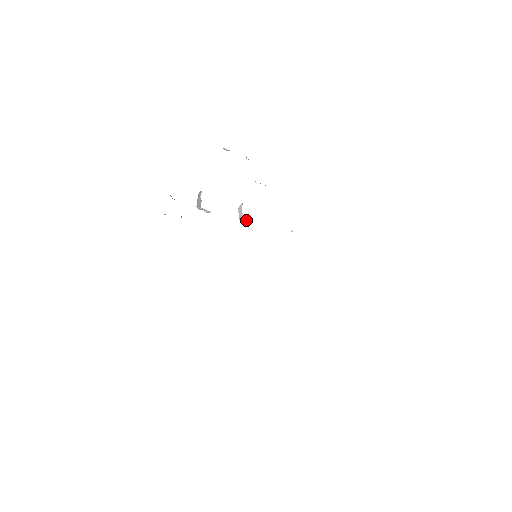
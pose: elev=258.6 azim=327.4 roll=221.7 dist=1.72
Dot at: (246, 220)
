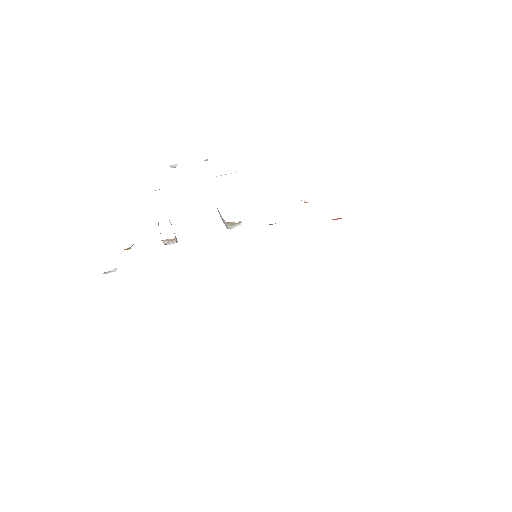
Dot at: (228, 223)
